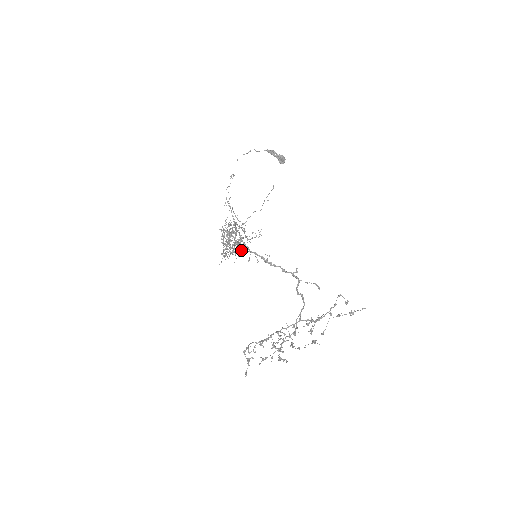
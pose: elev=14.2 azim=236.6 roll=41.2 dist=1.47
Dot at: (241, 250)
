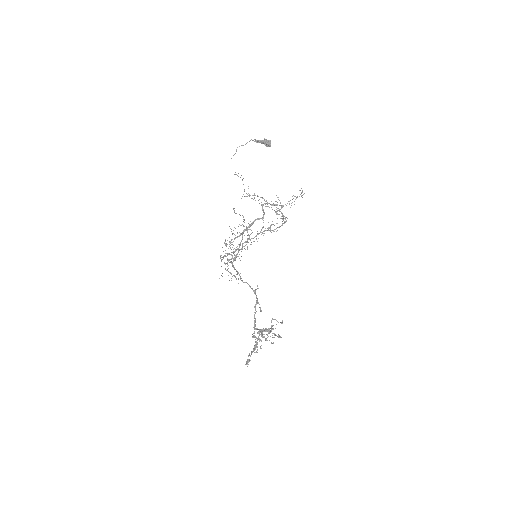
Dot at: occluded
